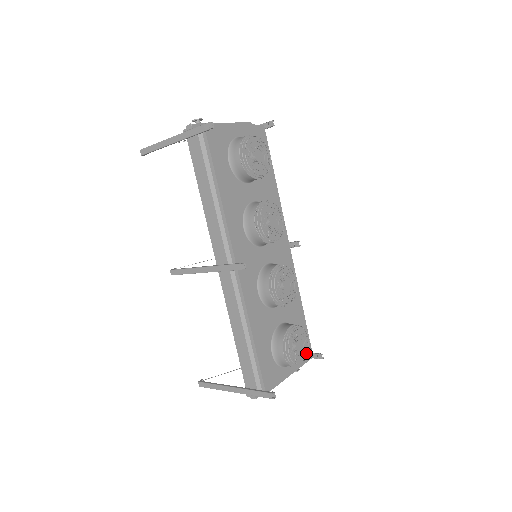
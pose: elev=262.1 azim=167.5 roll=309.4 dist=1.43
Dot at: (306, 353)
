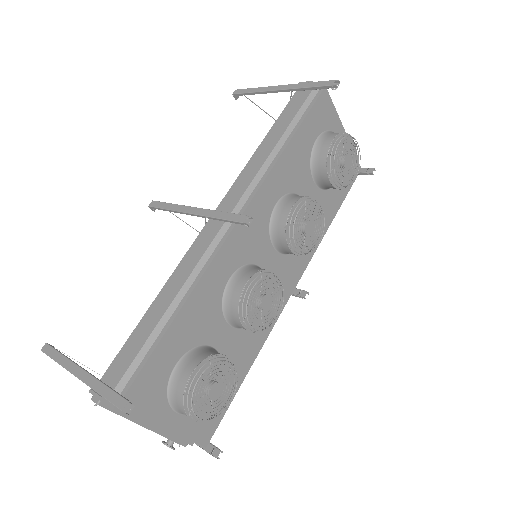
Dot at: (211, 417)
